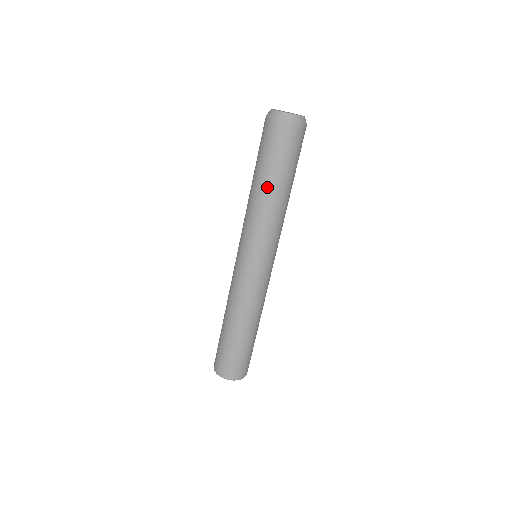
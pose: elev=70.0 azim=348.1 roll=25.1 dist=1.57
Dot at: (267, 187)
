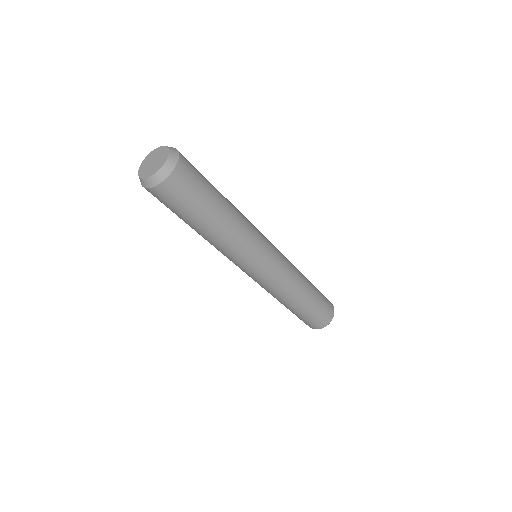
Dot at: (201, 232)
